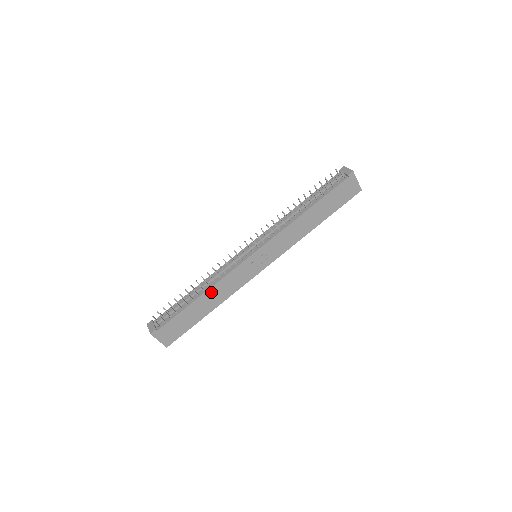
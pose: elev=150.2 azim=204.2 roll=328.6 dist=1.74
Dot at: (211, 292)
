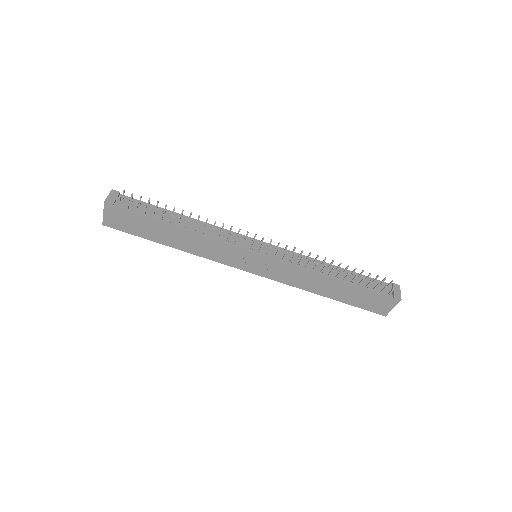
Dot at: (190, 236)
